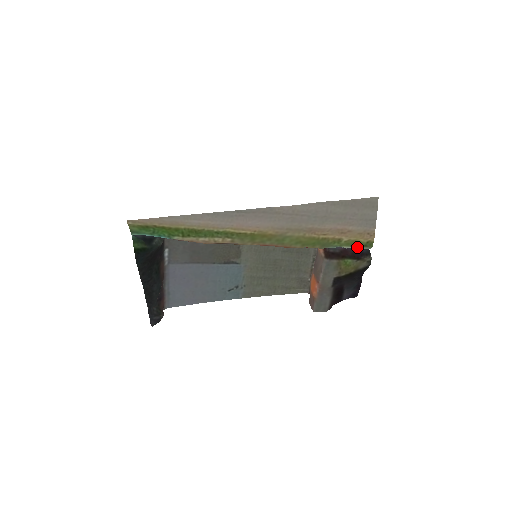
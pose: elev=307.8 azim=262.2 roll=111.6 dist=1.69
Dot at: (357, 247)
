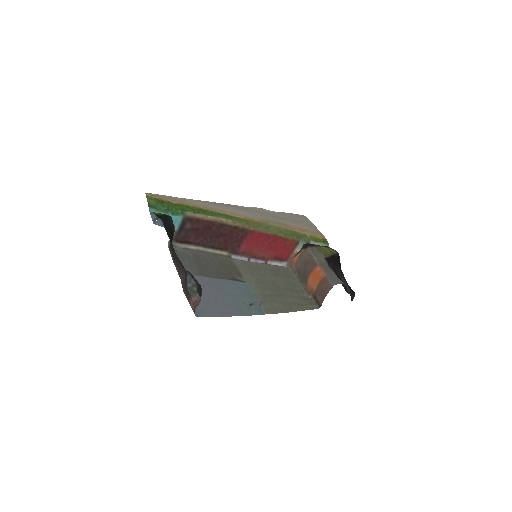
Dot at: (320, 243)
